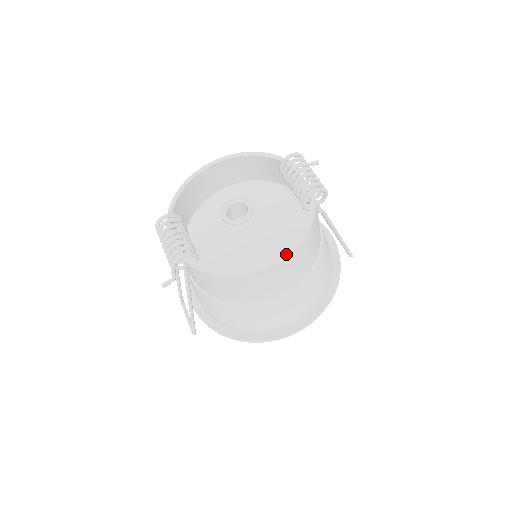
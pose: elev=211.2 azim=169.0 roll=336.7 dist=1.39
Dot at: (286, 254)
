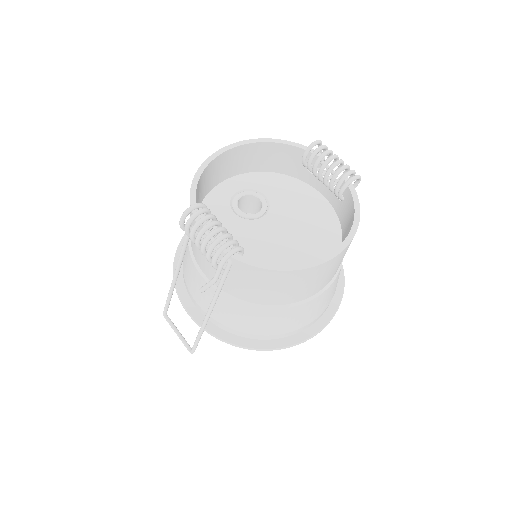
Dot at: (346, 243)
